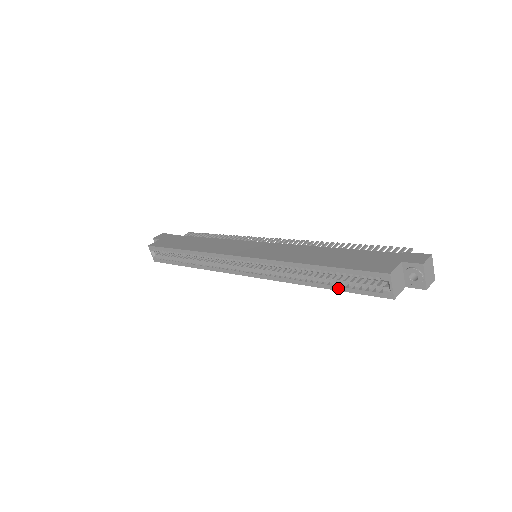
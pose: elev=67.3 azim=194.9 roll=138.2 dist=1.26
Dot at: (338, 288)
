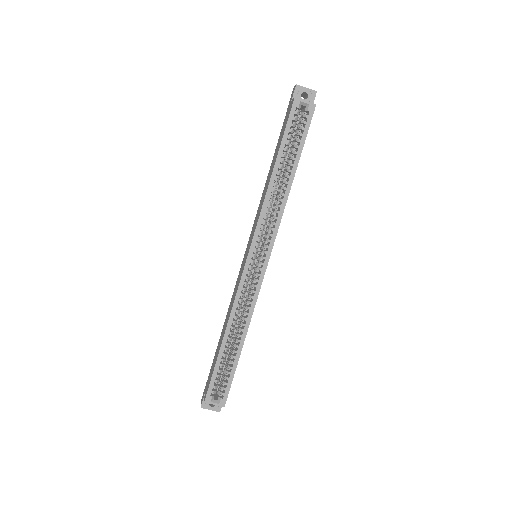
Dot at: (298, 154)
